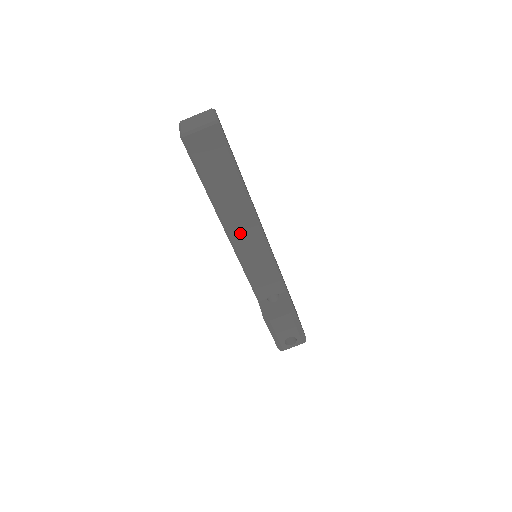
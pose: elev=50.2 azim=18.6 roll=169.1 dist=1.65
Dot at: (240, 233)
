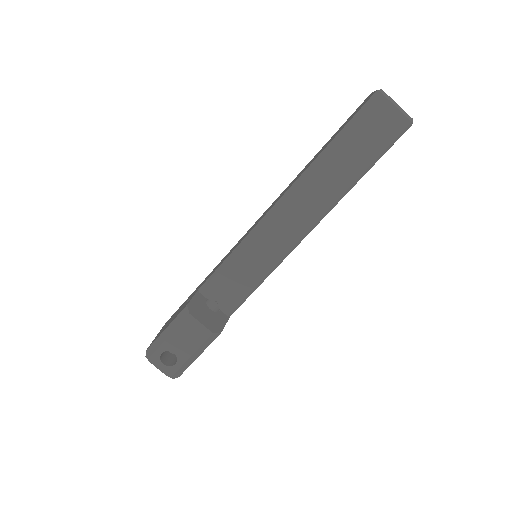
Dot at: (286, 217)
